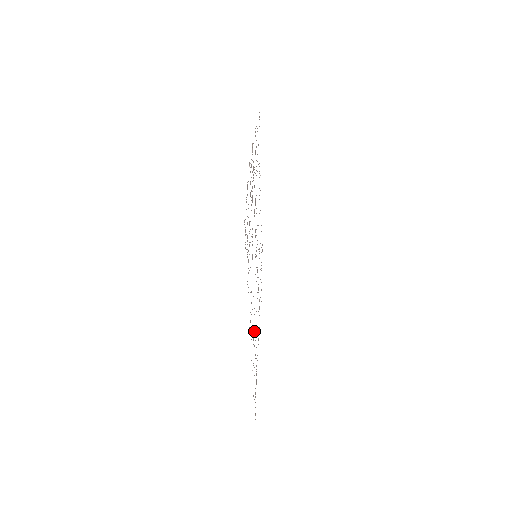
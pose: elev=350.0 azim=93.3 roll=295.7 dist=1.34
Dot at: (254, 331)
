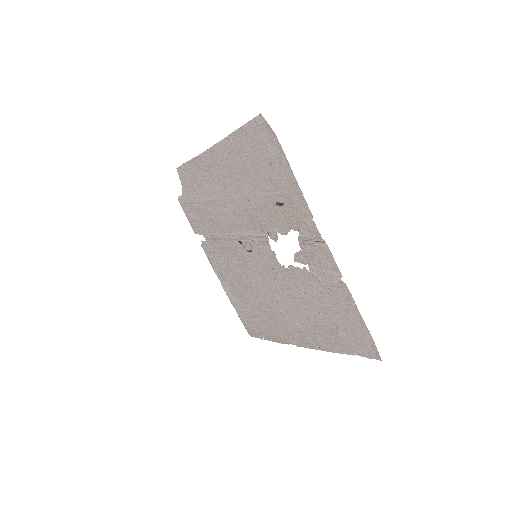
Dot at: (256, 301)
